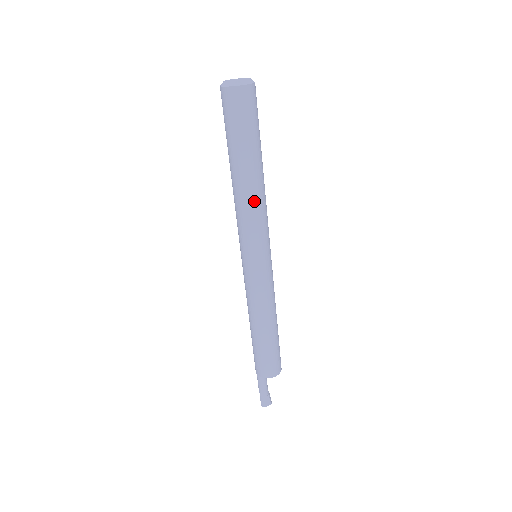
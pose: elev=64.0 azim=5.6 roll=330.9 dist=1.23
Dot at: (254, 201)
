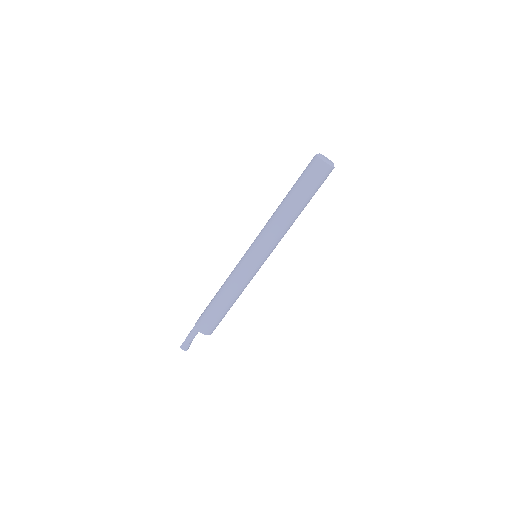
Dot at: (283, 226)
